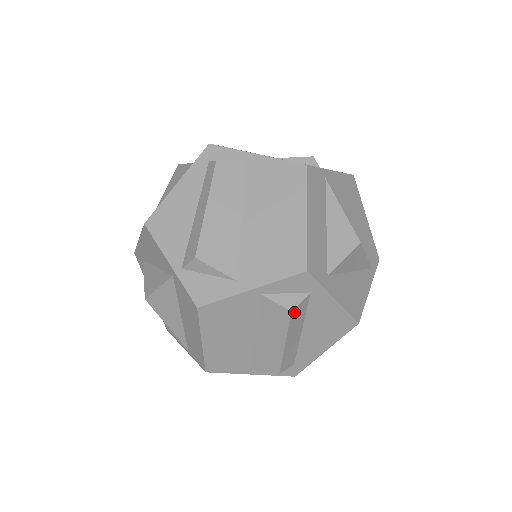
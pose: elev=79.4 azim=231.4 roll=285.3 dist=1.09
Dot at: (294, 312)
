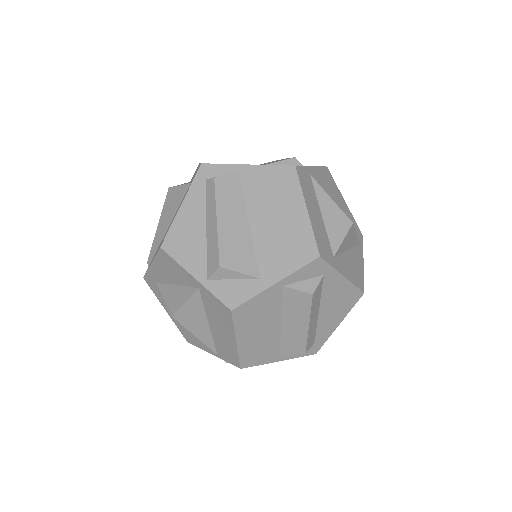
Dot at: (314, 295)
